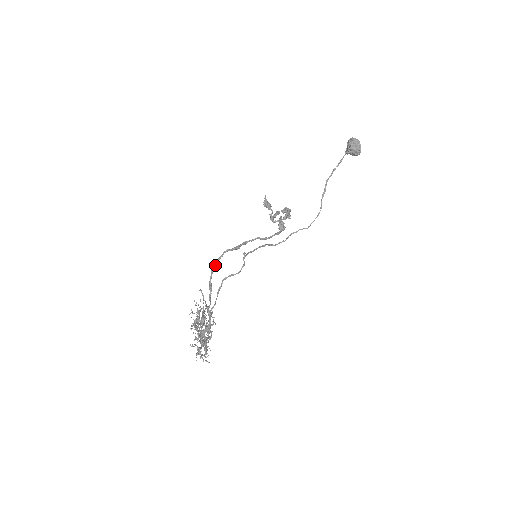
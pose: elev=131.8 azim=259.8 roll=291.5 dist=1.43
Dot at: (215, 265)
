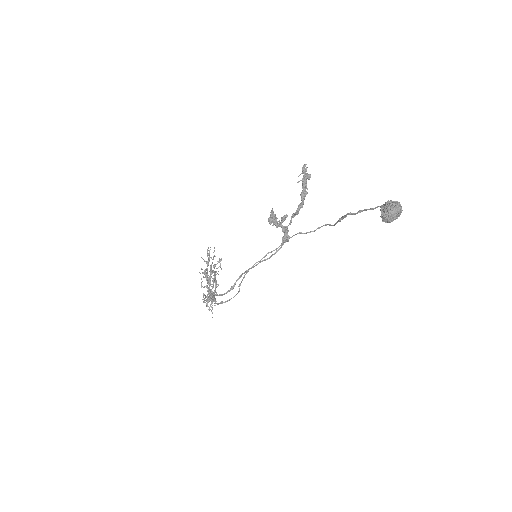
Dot at: occluded
